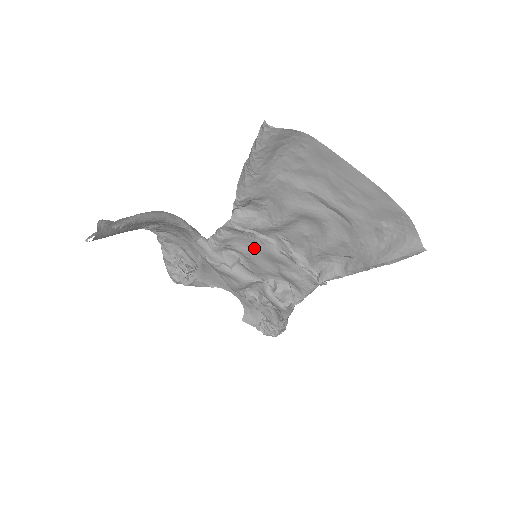
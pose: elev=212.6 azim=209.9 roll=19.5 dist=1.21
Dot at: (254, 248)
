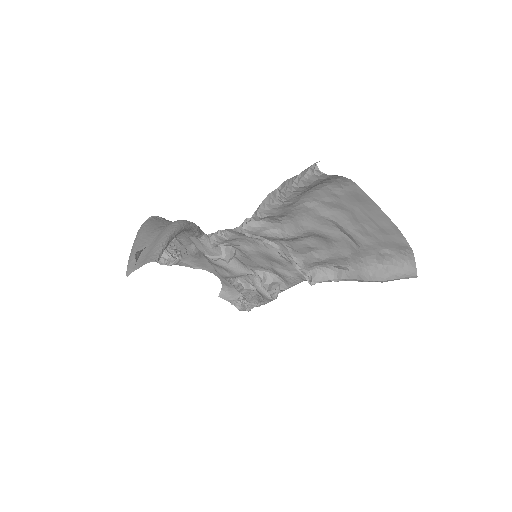
Dot at: (254, 248)
